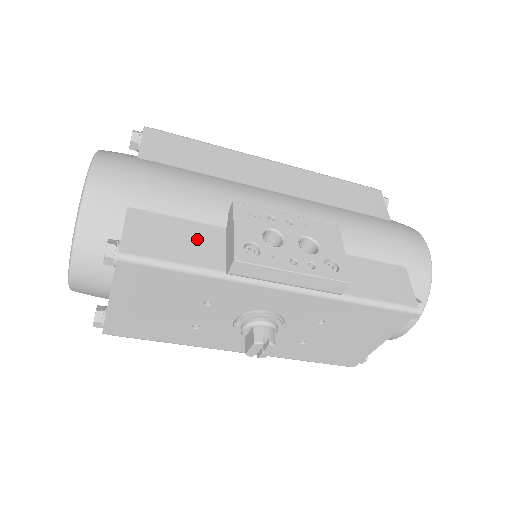
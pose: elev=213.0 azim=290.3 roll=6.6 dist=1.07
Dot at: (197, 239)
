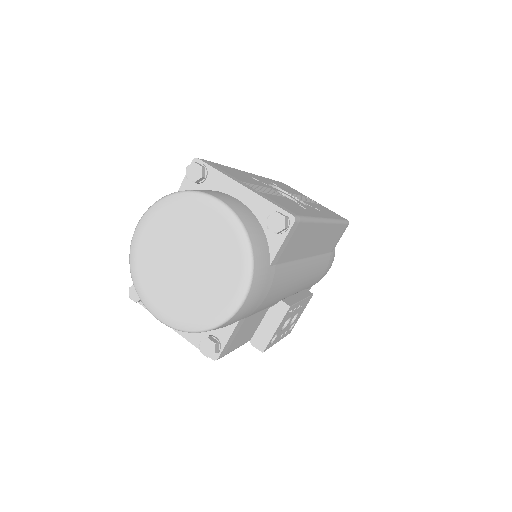
Dot at: (254, 325)
